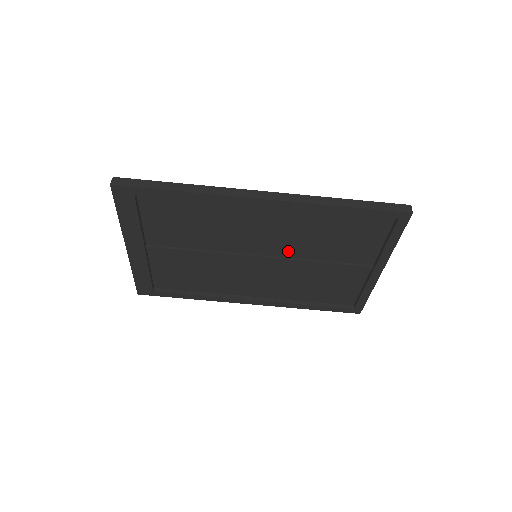
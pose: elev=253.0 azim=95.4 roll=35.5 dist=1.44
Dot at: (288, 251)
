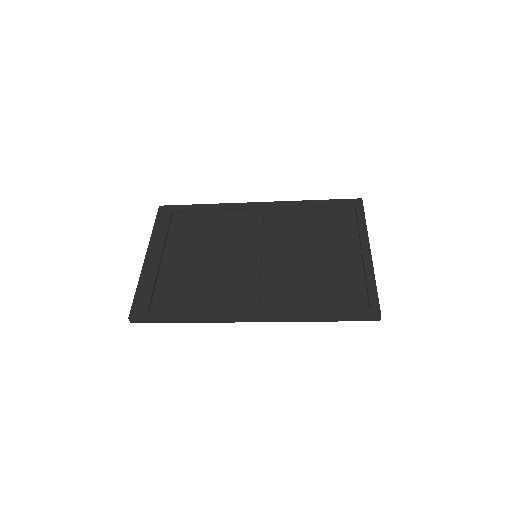
Dot at: (283, 263)
